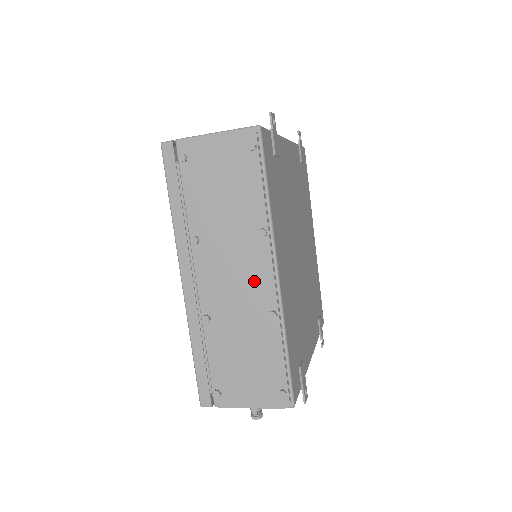
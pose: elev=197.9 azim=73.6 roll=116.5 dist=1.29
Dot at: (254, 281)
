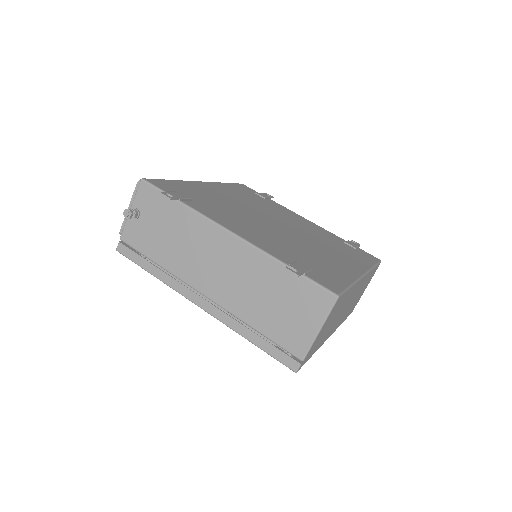
Dot at: occluded
